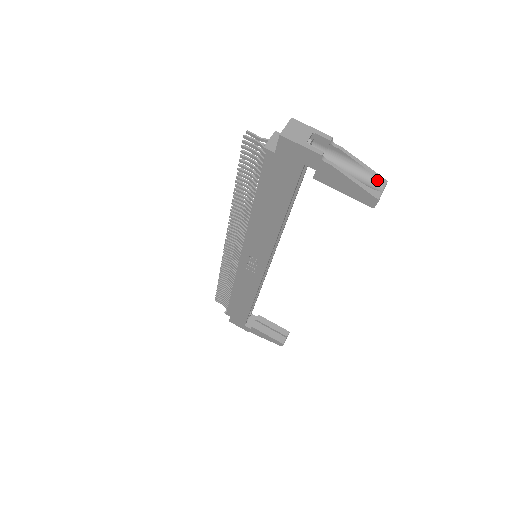
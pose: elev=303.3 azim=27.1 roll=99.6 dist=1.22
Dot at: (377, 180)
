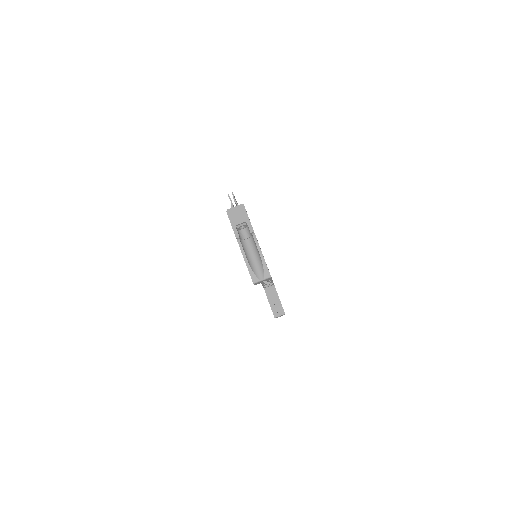
Dot at: (264, 272)
